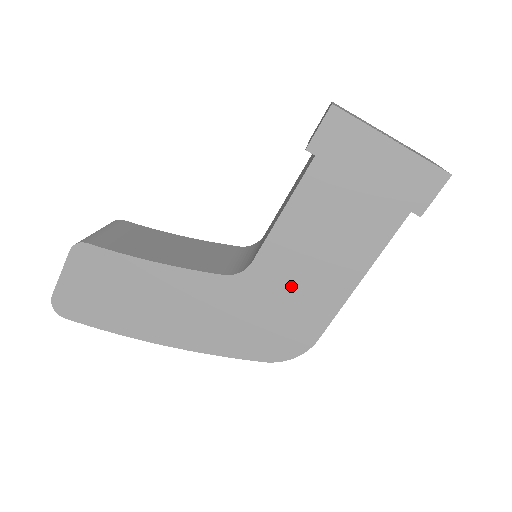
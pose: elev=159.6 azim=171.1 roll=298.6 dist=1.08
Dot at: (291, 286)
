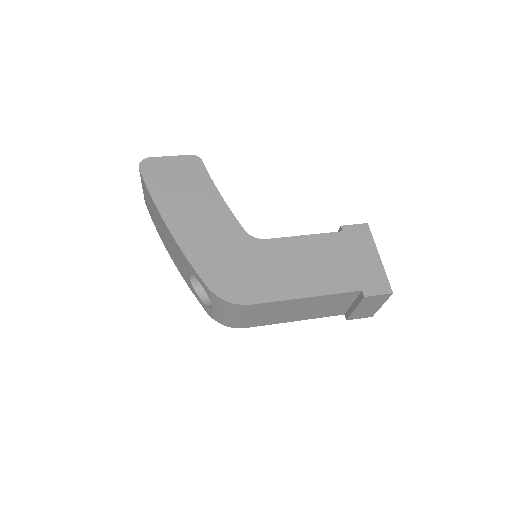
Dot at: (271, 266)
